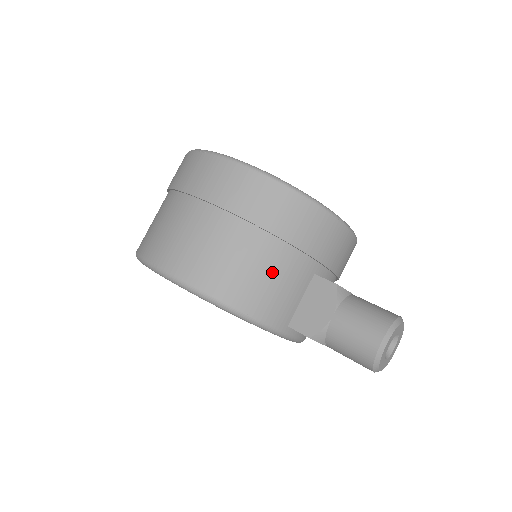
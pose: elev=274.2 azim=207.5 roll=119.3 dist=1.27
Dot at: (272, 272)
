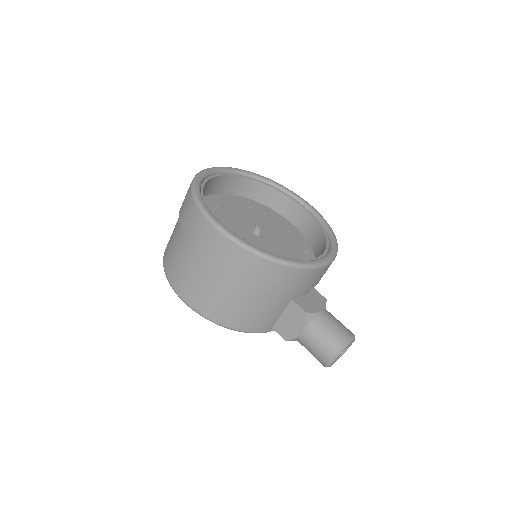
Dot at: (256, 308)
